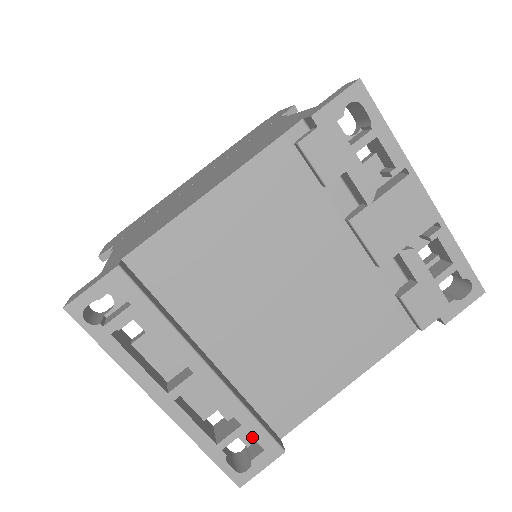
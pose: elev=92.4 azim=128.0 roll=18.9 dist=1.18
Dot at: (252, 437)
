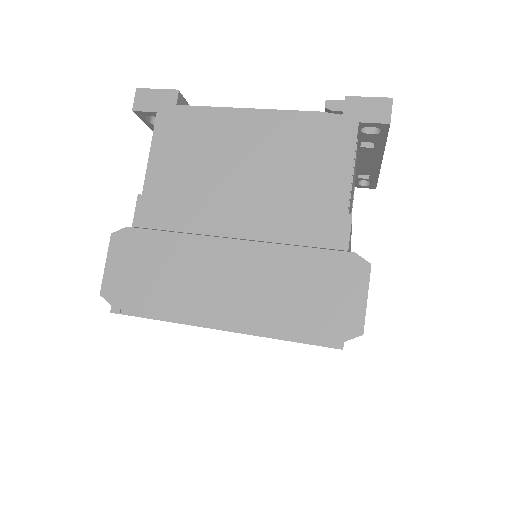
Dot at: occluded
